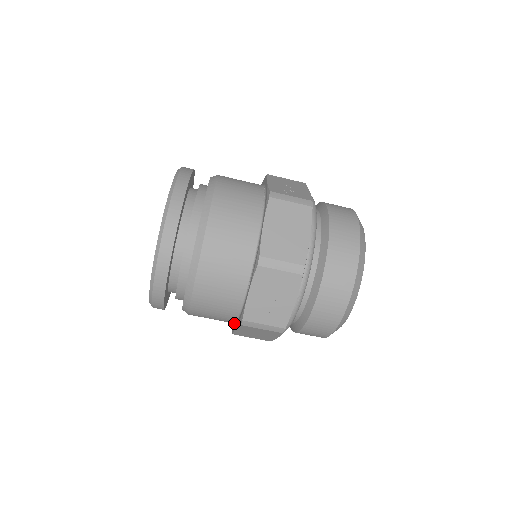
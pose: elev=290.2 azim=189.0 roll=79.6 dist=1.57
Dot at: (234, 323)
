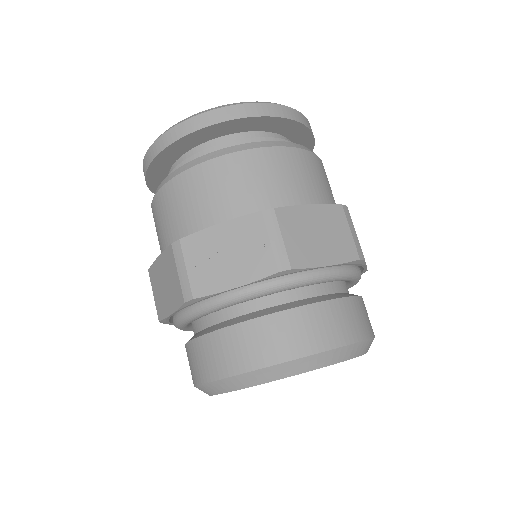
Dot at: occluded
